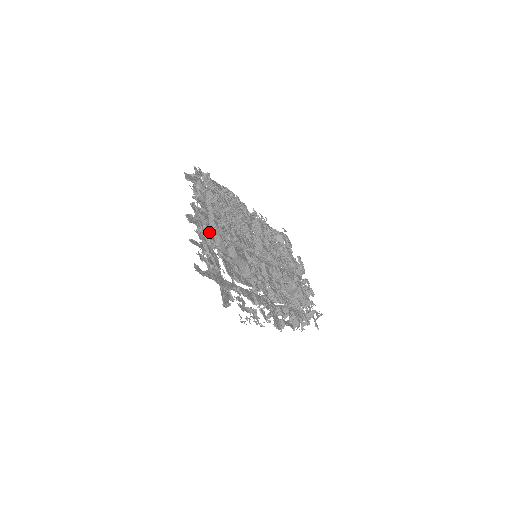
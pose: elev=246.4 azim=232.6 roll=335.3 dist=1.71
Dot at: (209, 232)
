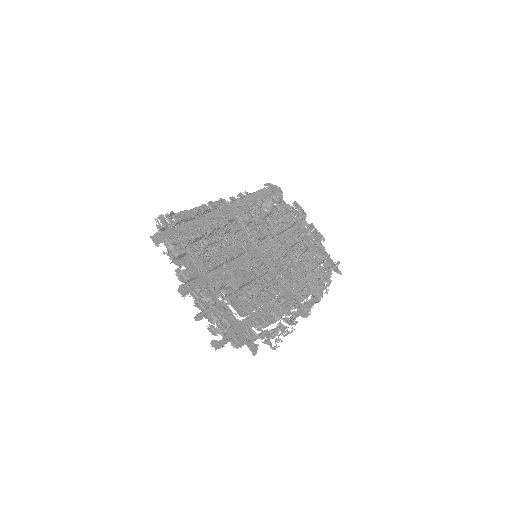
Dot at: (206, 288)
